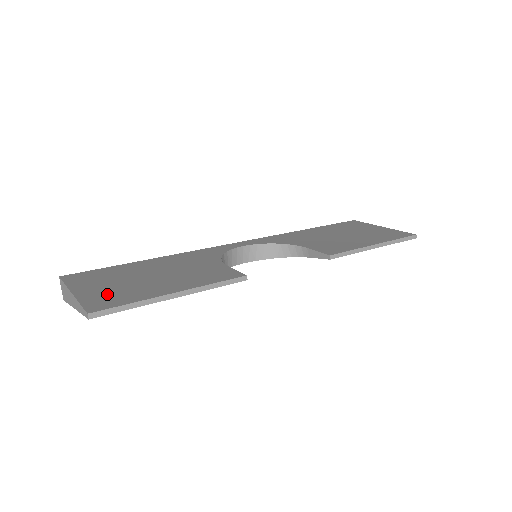
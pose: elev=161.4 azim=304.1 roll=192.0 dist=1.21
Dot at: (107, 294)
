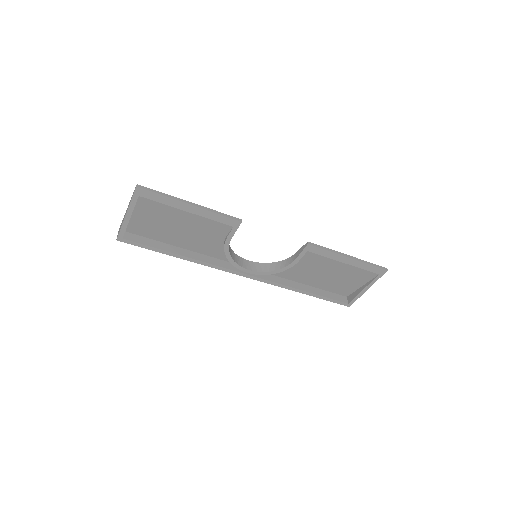
Dot at: occluded
